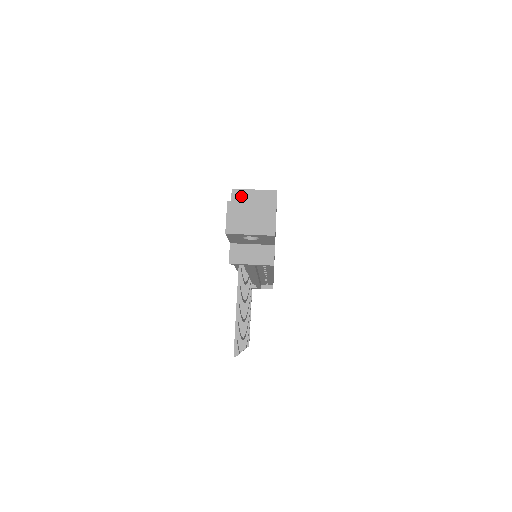
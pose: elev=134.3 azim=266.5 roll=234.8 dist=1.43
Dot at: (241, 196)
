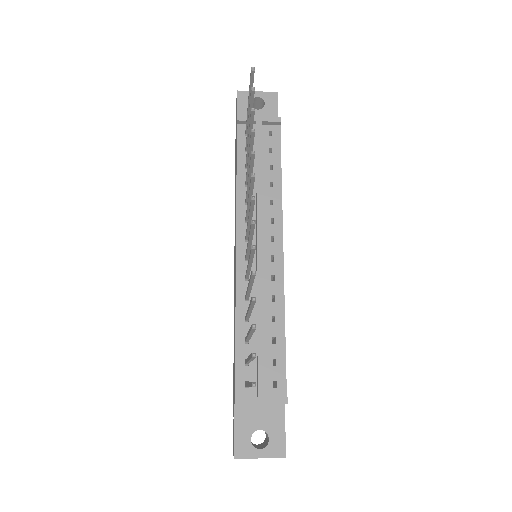
Dot at: occluded
